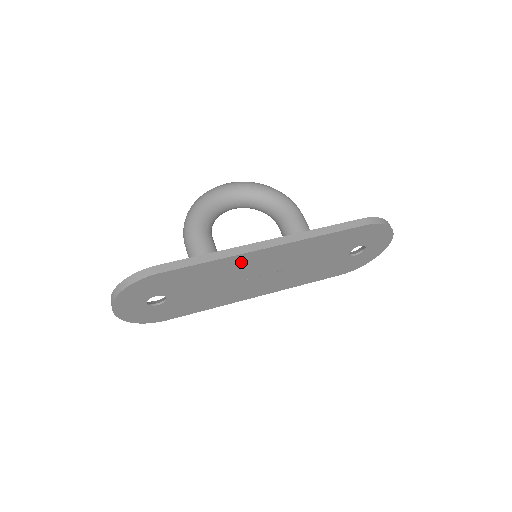
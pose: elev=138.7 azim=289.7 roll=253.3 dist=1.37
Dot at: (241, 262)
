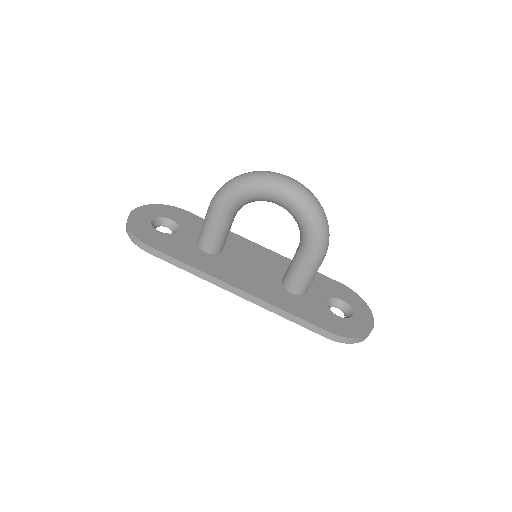
Dot at: occluded
